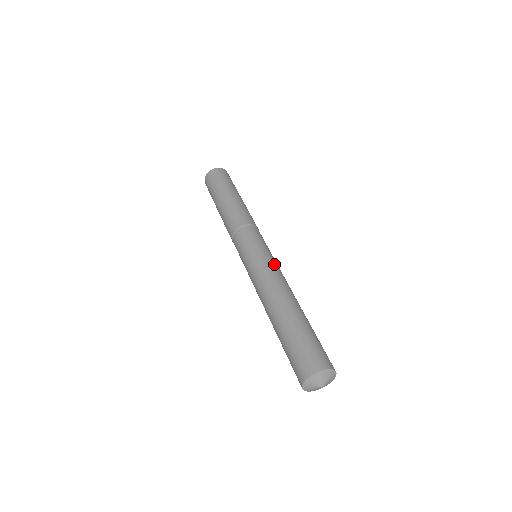
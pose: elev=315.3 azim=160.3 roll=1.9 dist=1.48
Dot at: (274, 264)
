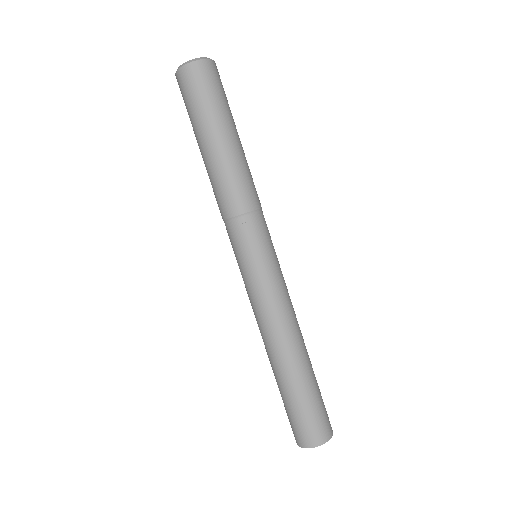
Dot at: occluded
